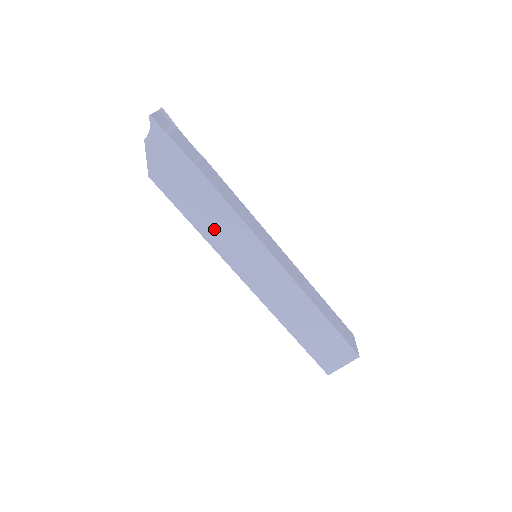
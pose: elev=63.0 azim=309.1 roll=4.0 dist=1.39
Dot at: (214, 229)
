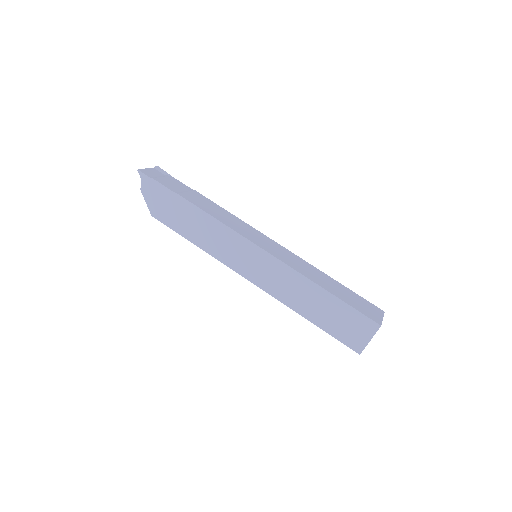
Dot at: (208, 240)
